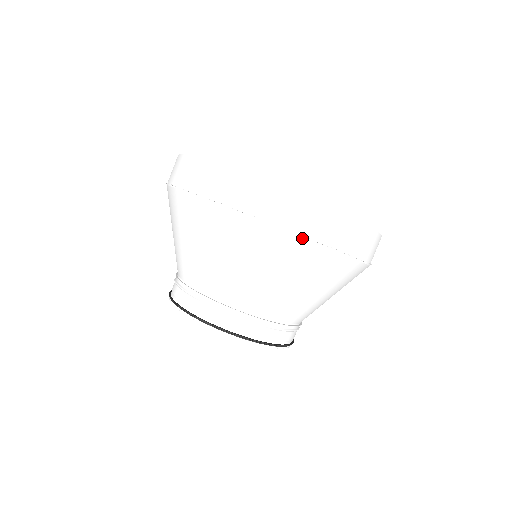
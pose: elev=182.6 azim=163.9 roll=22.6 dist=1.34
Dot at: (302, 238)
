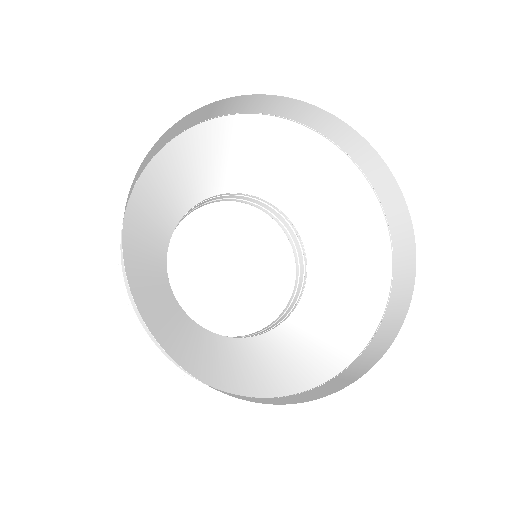
Dot at: occluded
